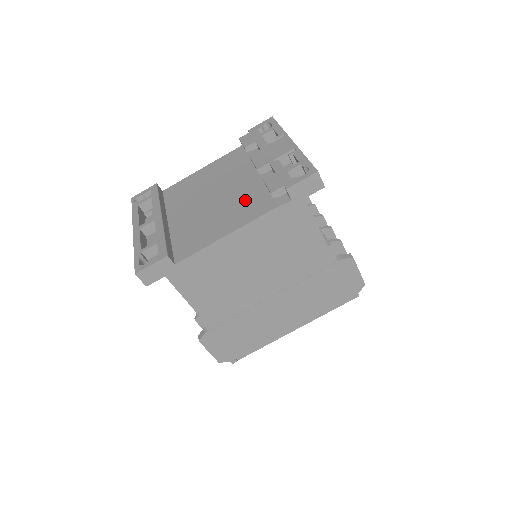
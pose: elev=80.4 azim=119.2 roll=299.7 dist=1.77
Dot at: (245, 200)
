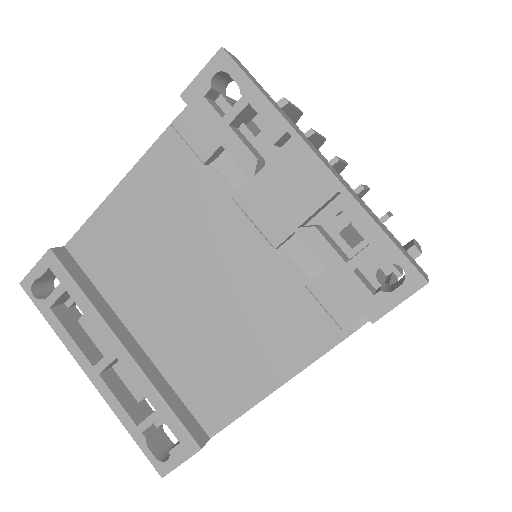
Dot at: (272, 305)
